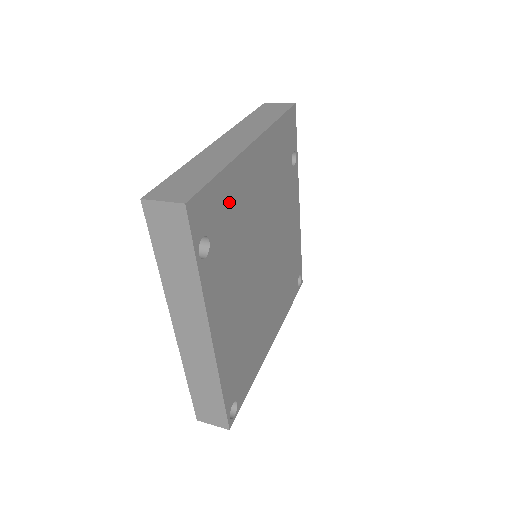
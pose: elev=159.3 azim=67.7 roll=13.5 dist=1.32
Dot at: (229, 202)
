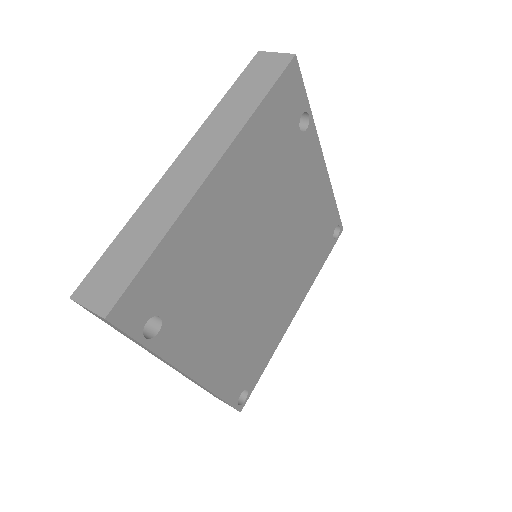
Dot at: (183, 260)
